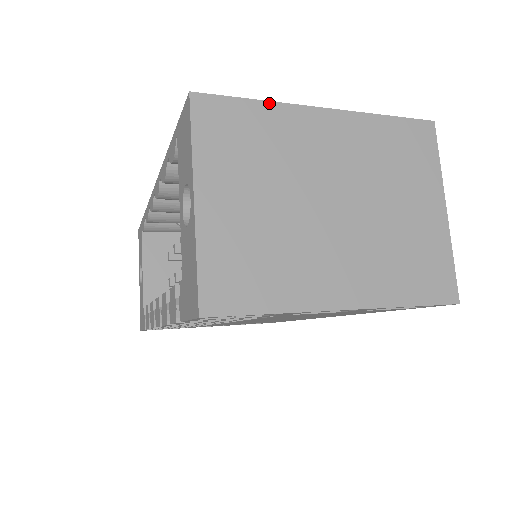
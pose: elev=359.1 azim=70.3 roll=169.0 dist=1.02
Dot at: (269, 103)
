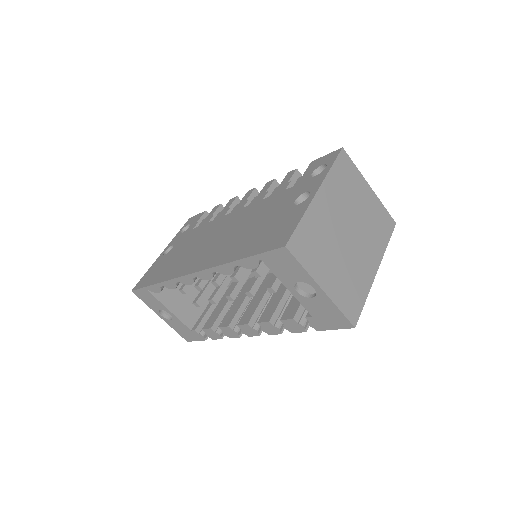
Dot at: (305, 215)
